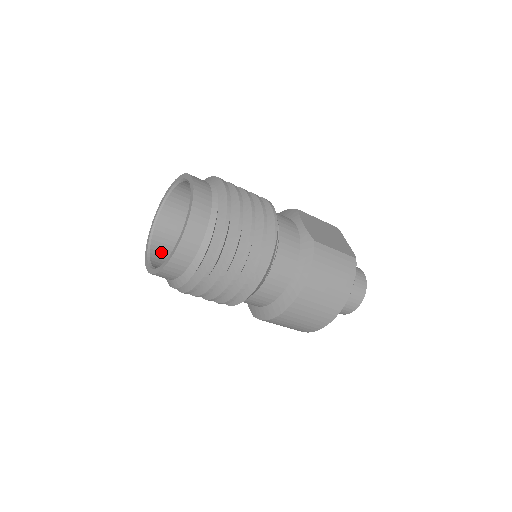
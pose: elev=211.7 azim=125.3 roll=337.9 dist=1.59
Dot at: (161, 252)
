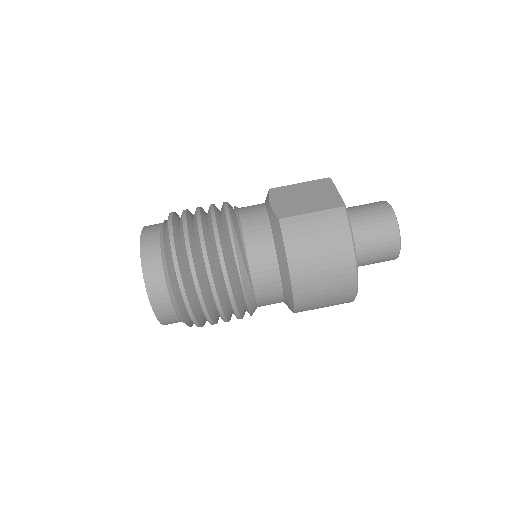
Dot at: occluded
